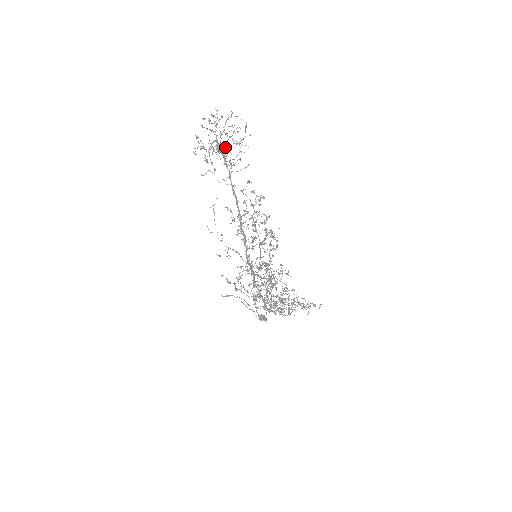
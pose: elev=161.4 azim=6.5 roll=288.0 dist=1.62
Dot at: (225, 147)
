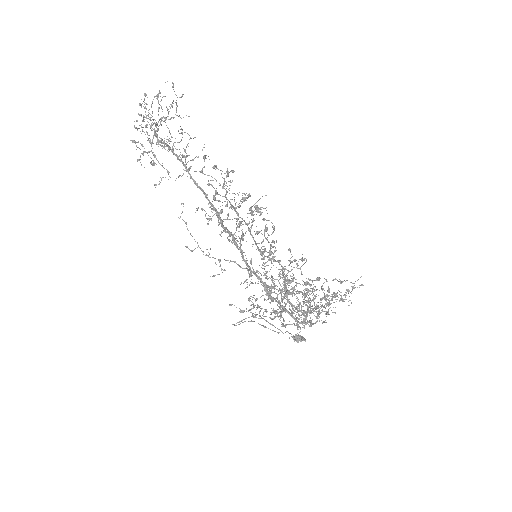
Dot at: (169, 138)
